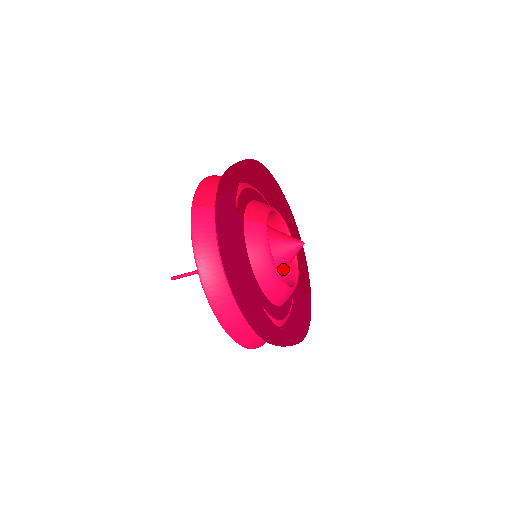
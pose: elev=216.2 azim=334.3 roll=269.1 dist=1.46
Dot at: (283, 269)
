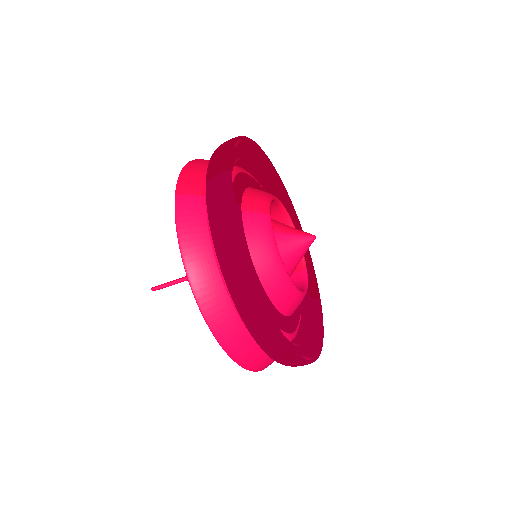
Dot at: (291, 270)
